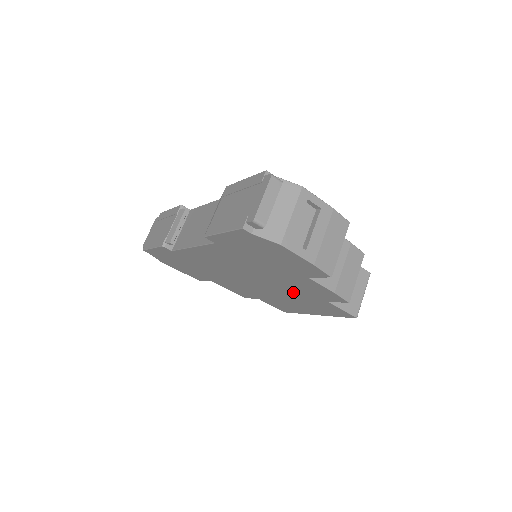
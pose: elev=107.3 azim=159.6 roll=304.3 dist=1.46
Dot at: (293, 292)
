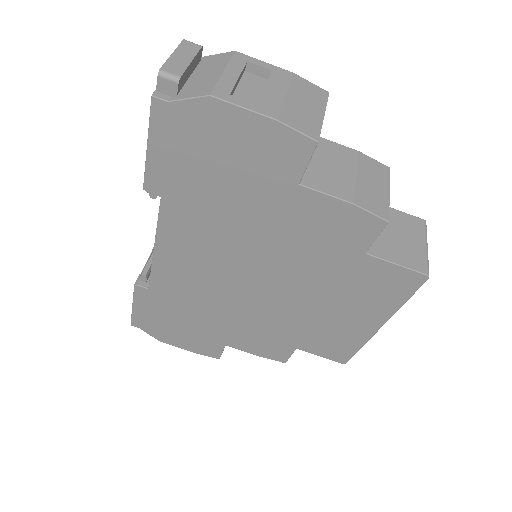
Dot at: (313, 270)
